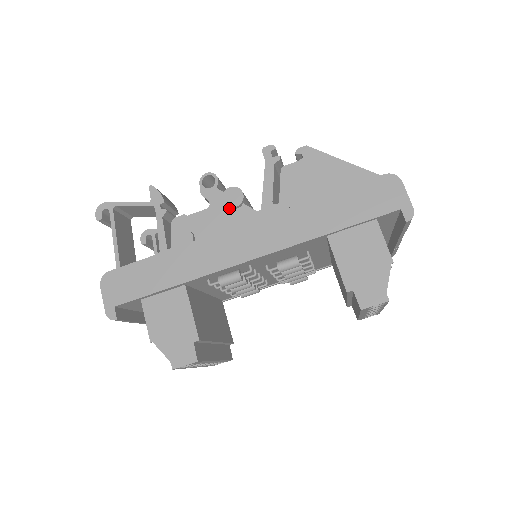
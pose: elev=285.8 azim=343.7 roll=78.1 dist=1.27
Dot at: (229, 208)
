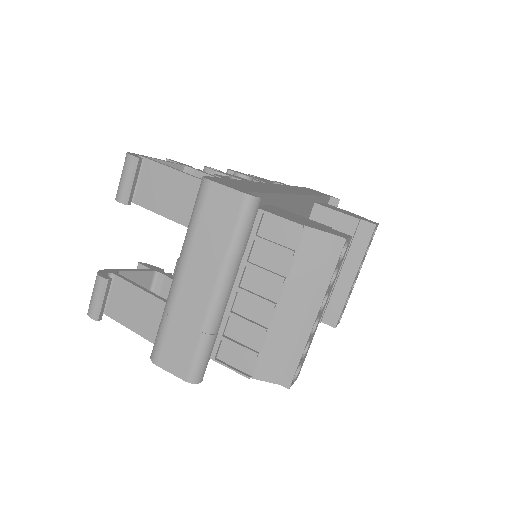
Dot at: (247, 179)
